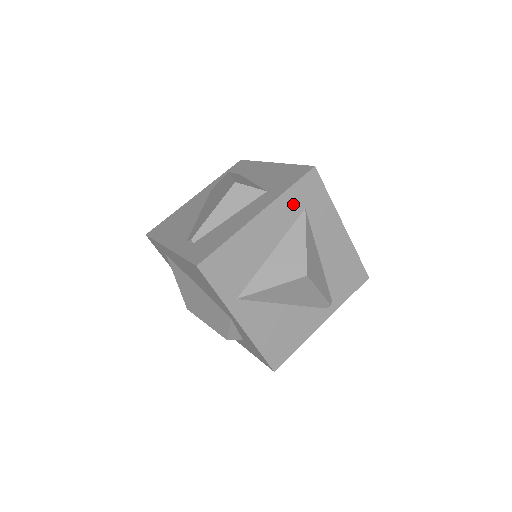
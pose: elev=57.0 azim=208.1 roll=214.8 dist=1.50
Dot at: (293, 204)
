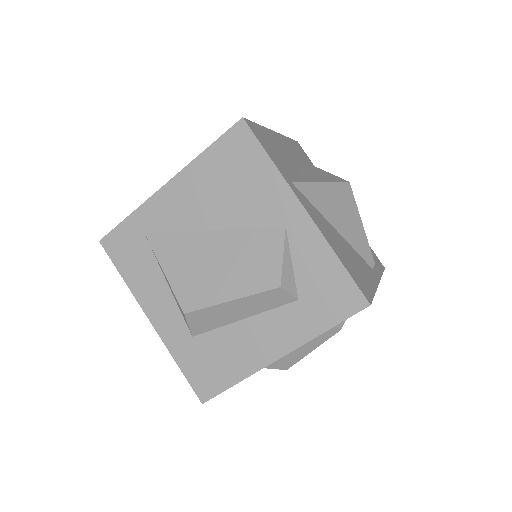
Dot at: (296, 151)
